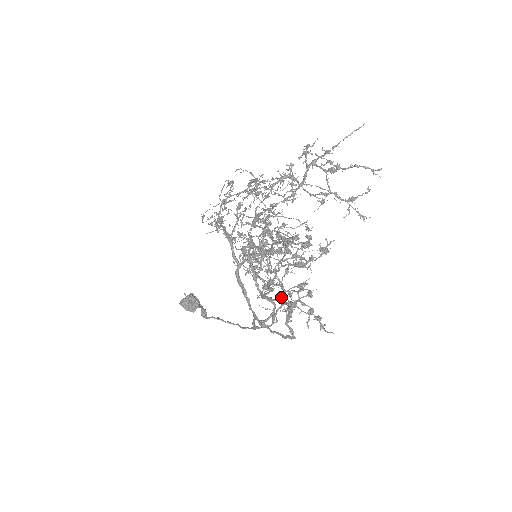
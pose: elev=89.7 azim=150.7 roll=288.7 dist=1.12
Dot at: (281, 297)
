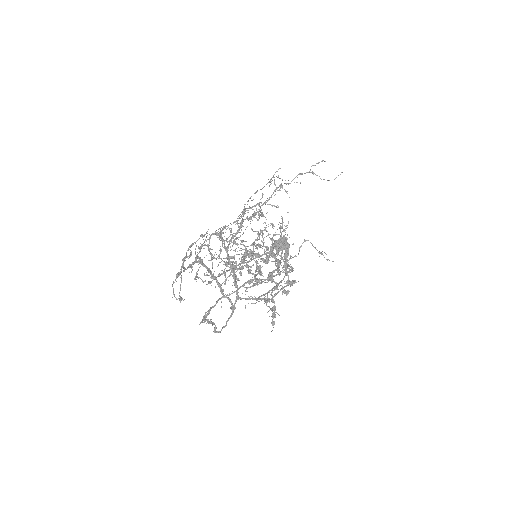
Dot at: (205, 312)
